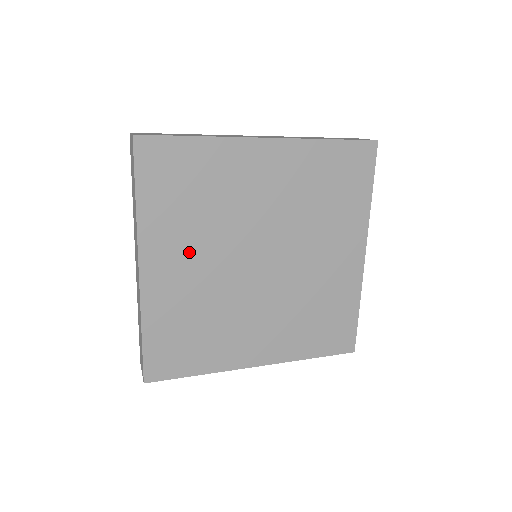
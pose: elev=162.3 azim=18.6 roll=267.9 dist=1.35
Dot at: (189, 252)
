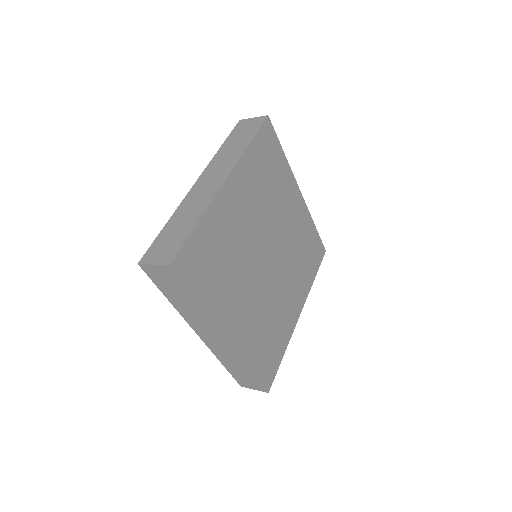
Dot at: (249, 204)
